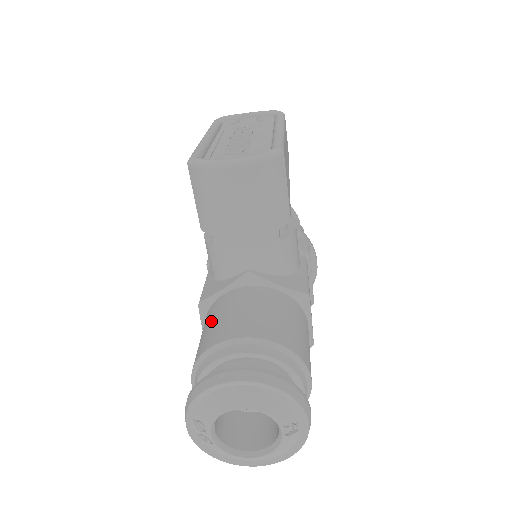
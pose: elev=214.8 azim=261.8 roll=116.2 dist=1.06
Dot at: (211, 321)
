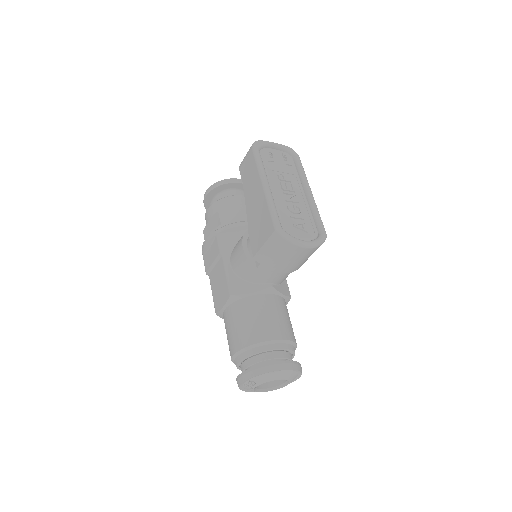
Dot at: (251, 318)
